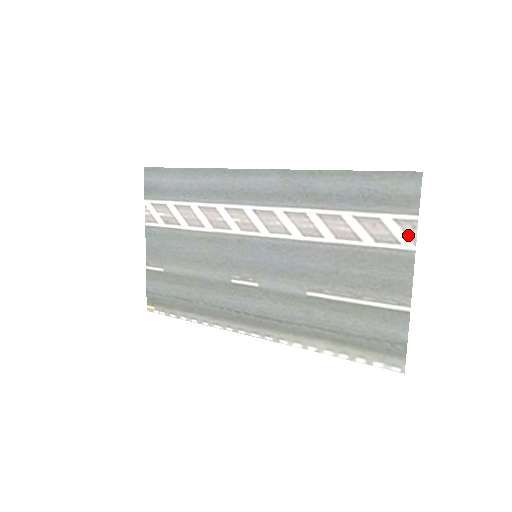
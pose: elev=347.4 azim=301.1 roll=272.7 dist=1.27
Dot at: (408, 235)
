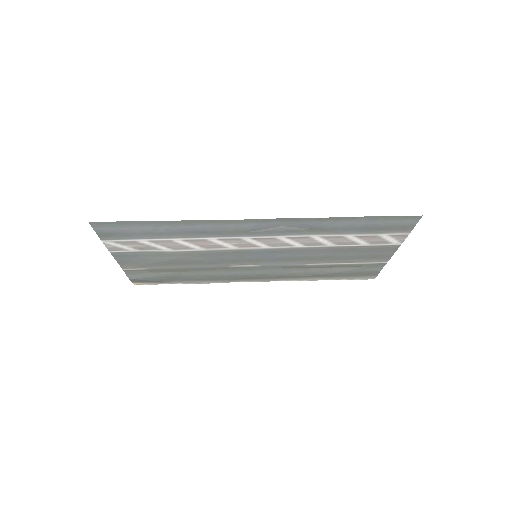
Dot at: (398, 240)
